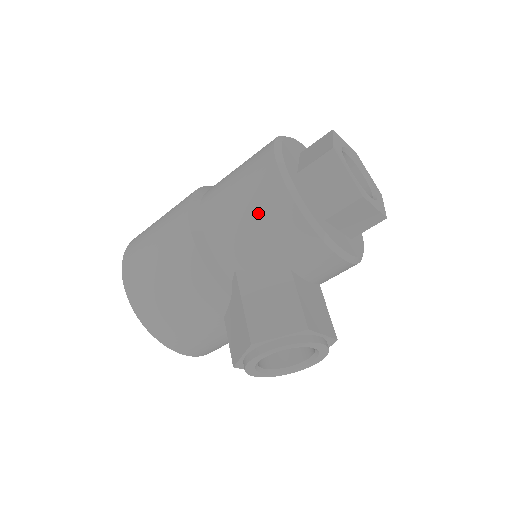
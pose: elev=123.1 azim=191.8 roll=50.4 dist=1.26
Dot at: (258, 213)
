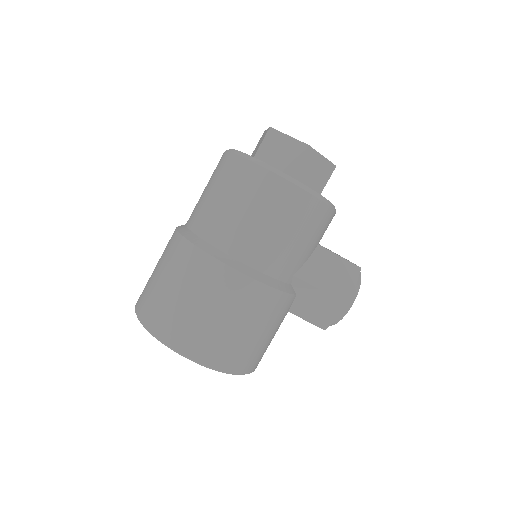
Dot at: (299, 226)
